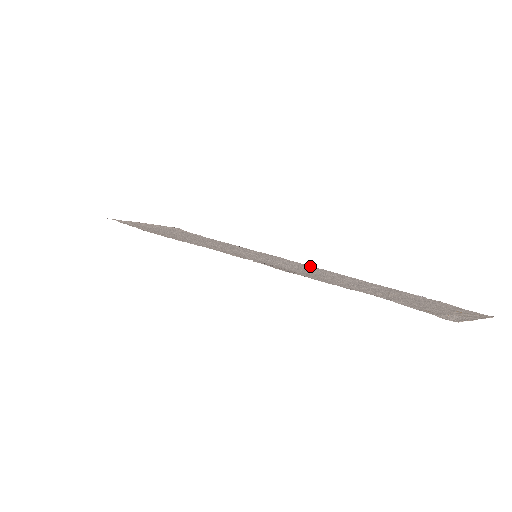
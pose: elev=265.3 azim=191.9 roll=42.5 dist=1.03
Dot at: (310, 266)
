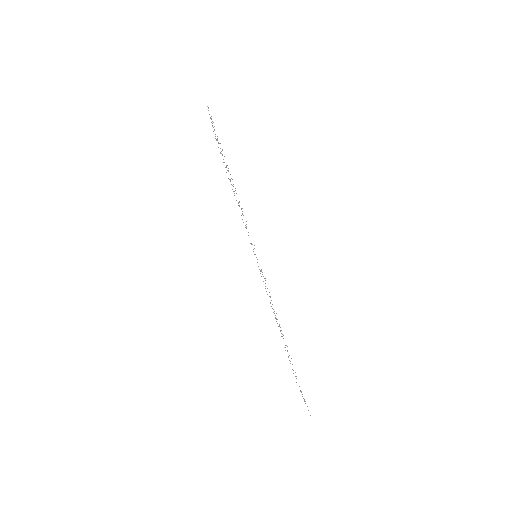
Dot at: occluded
